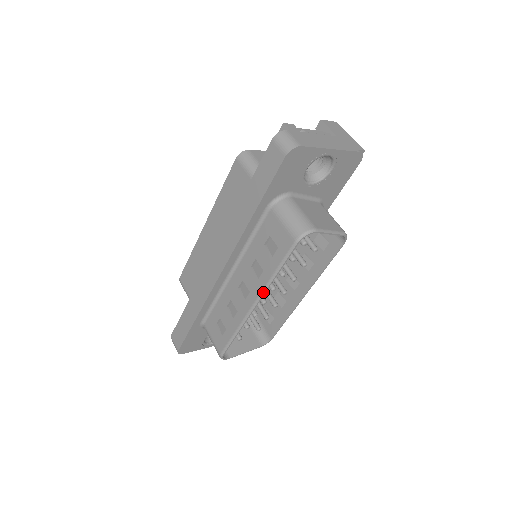
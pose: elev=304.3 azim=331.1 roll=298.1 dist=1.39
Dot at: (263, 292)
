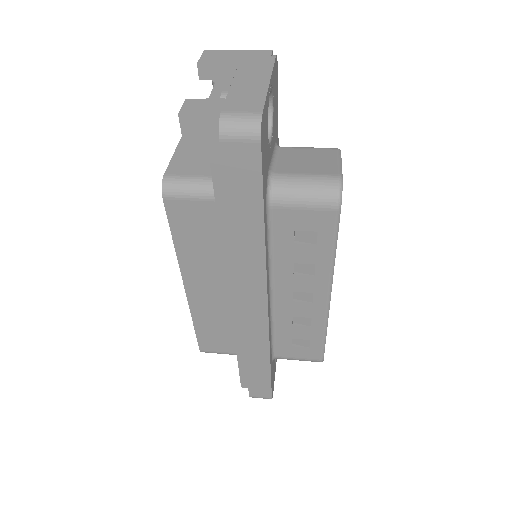
Dot at: (331, 280)
